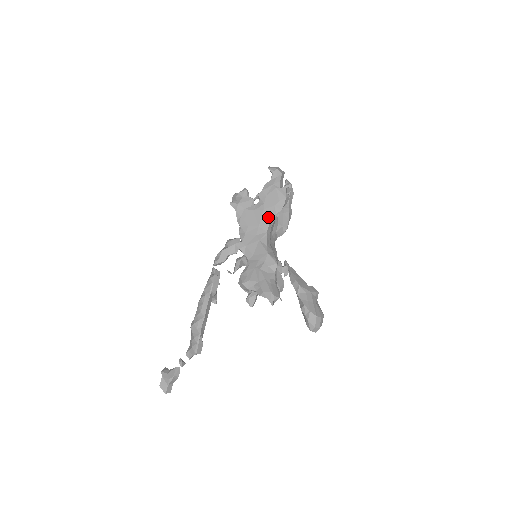
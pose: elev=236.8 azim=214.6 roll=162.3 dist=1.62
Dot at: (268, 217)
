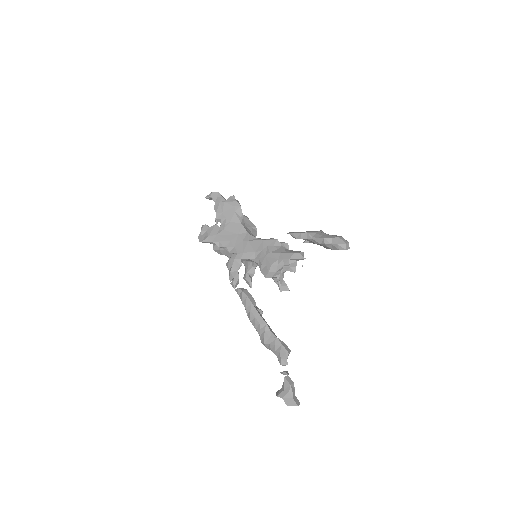
Dot at: (238, 223)
